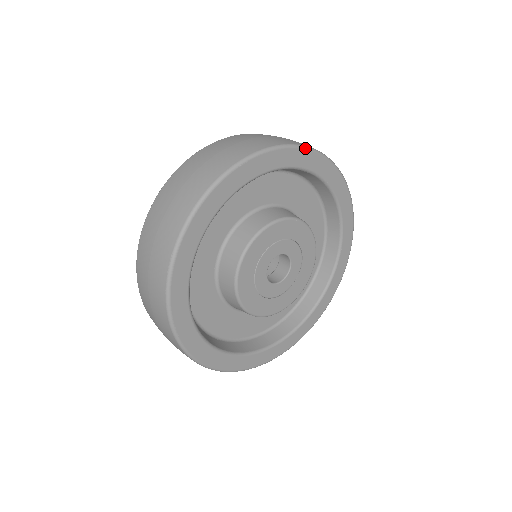
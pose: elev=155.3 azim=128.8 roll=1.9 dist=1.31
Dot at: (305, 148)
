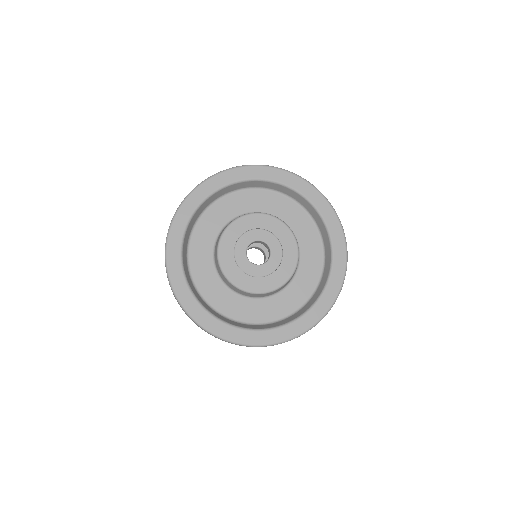
Dot at: (279, 169)
